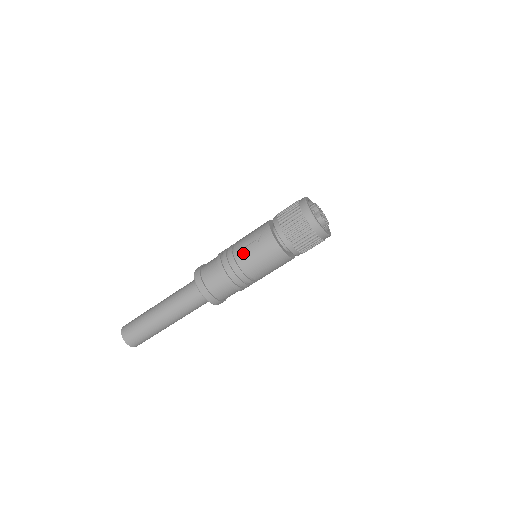
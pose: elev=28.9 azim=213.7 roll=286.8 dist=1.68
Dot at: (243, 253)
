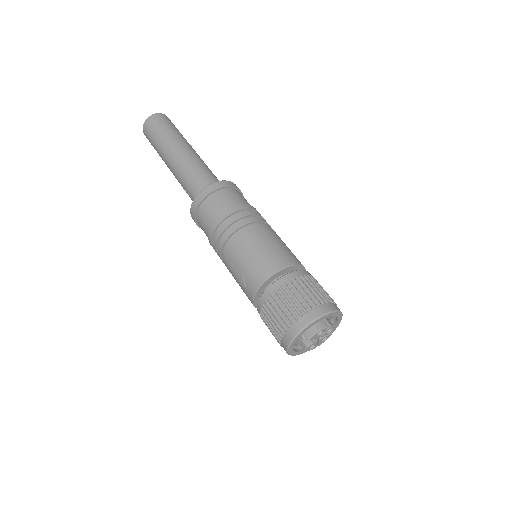
Dot at: (227, 267)
